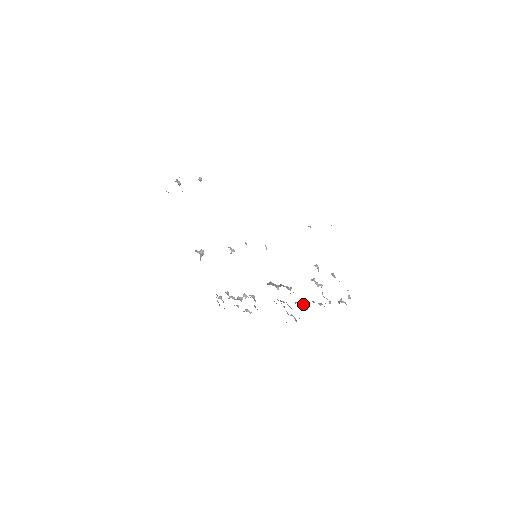
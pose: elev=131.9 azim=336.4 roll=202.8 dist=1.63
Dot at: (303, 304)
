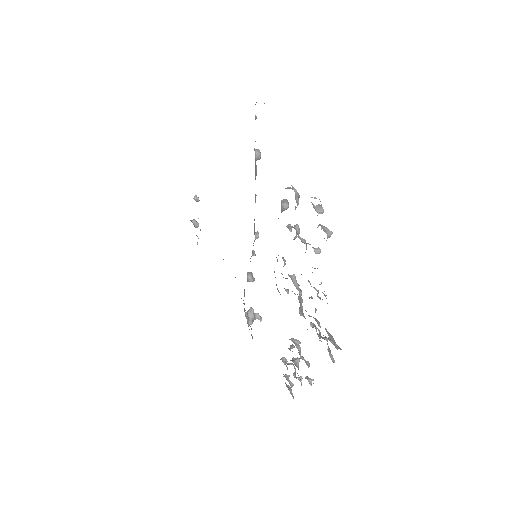
Dot at: (318, 296)
